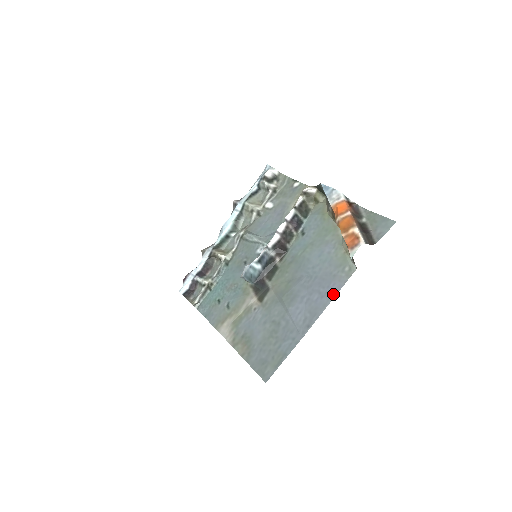
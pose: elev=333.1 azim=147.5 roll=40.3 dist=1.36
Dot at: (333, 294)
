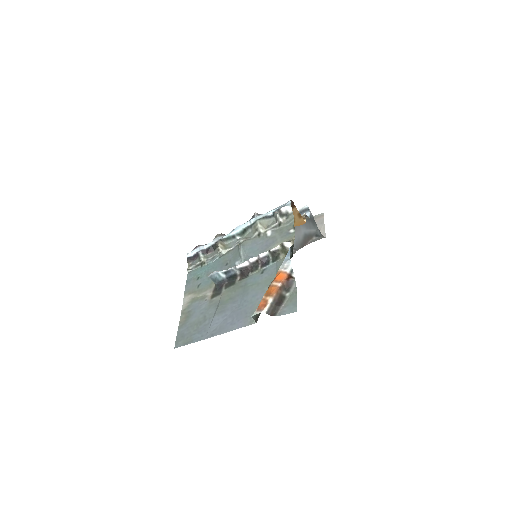
Dot at: (235, 328)
